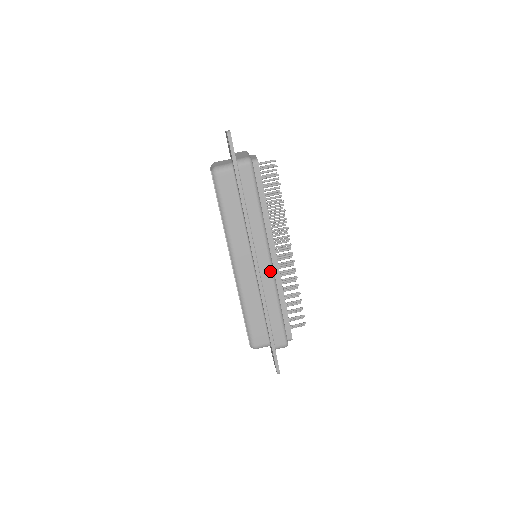
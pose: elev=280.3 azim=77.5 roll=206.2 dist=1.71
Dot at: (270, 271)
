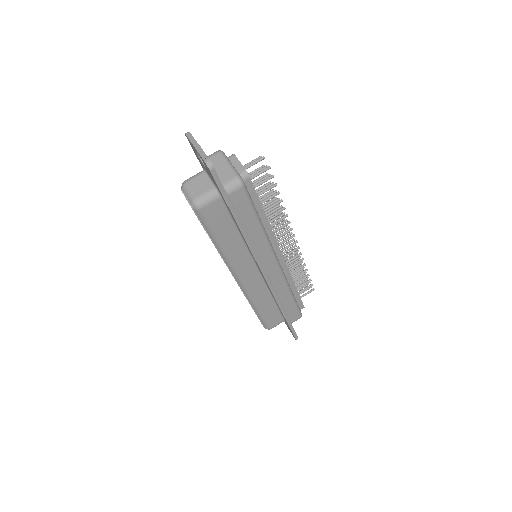
Dot at: (280, 273)
